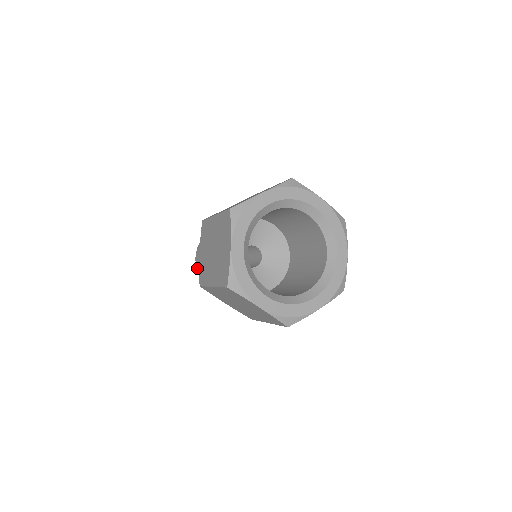
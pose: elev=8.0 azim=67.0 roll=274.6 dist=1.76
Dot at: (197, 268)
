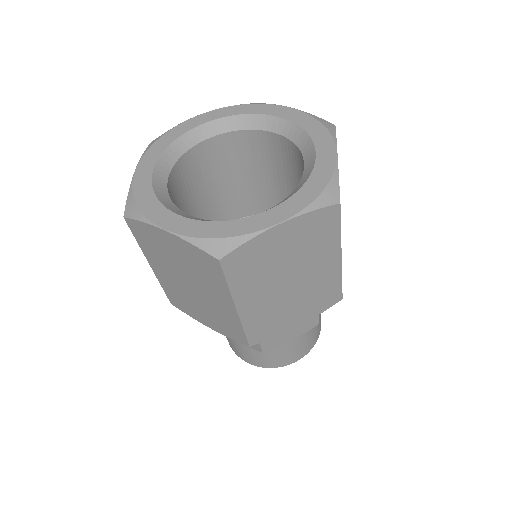
Dot at: occluded
